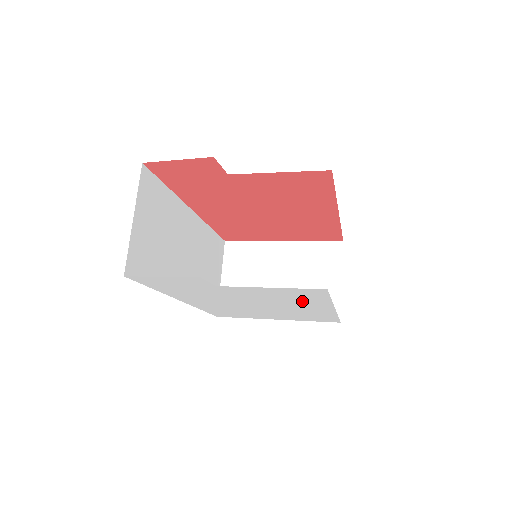
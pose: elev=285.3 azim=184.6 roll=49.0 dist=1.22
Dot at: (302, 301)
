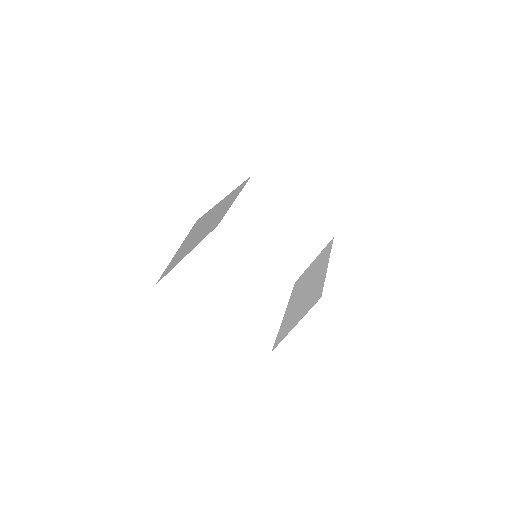
Dot at: occluded
